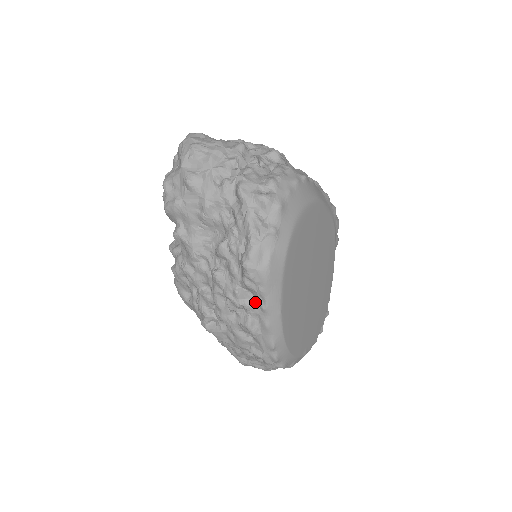
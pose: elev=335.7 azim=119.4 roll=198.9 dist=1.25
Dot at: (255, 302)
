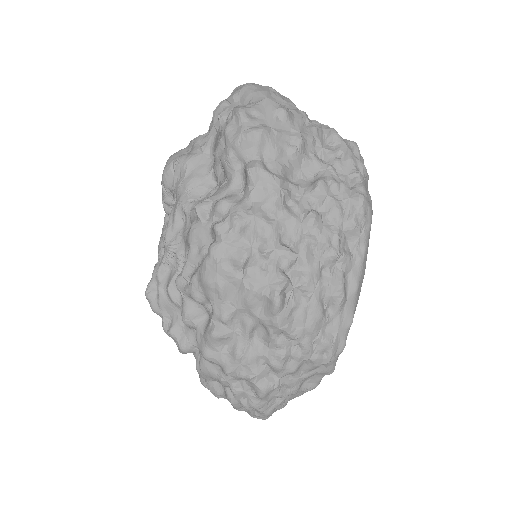
Dot at: (350, 253)
